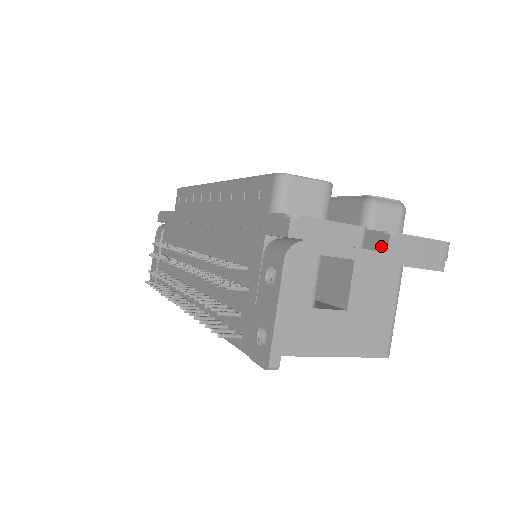
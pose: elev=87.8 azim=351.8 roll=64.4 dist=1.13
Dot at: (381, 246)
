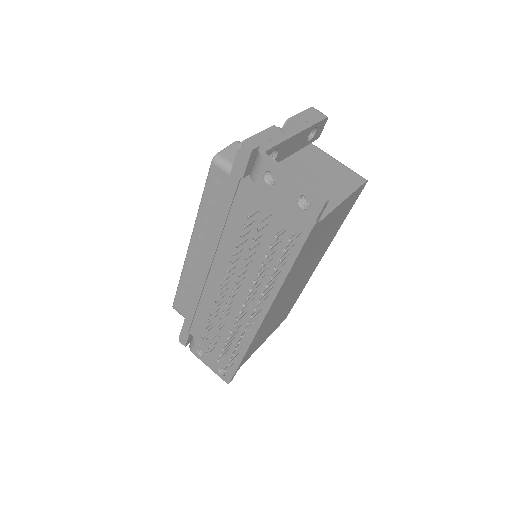
Dot at: occluded
